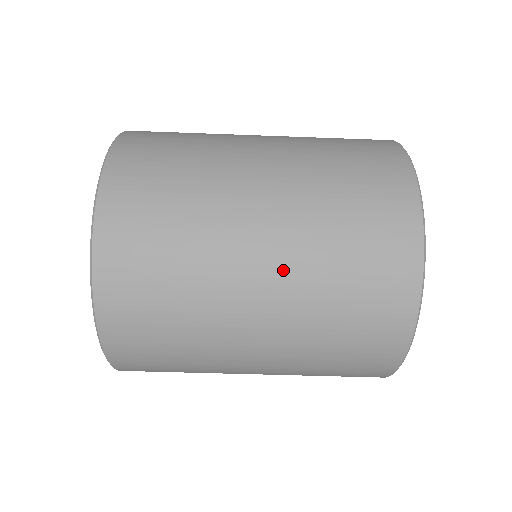
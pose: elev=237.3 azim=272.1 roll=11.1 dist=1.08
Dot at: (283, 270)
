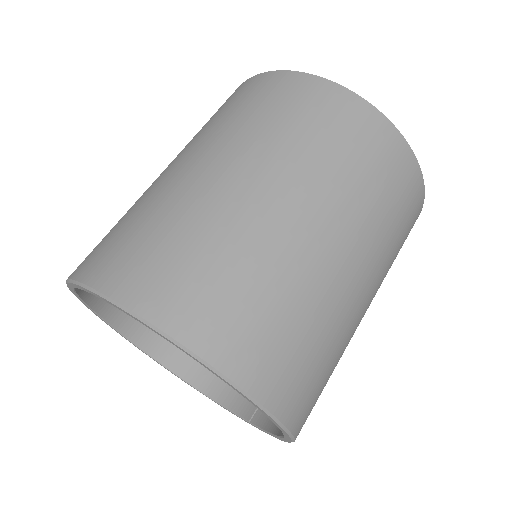
Dot at: (336, 218)
